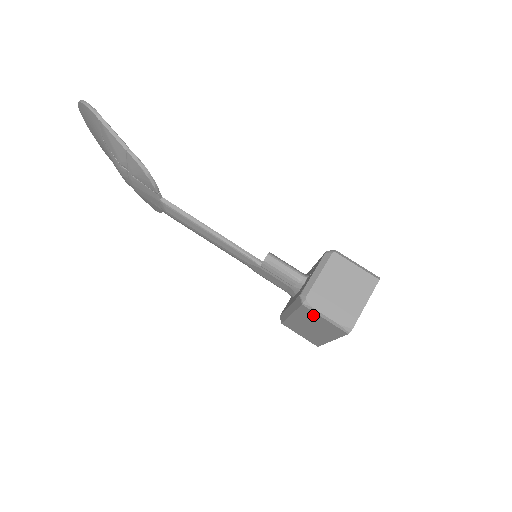
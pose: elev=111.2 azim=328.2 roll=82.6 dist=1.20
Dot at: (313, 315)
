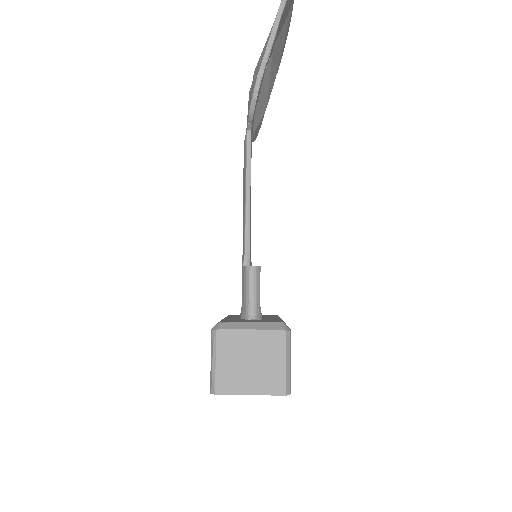
Dot at: occluded
